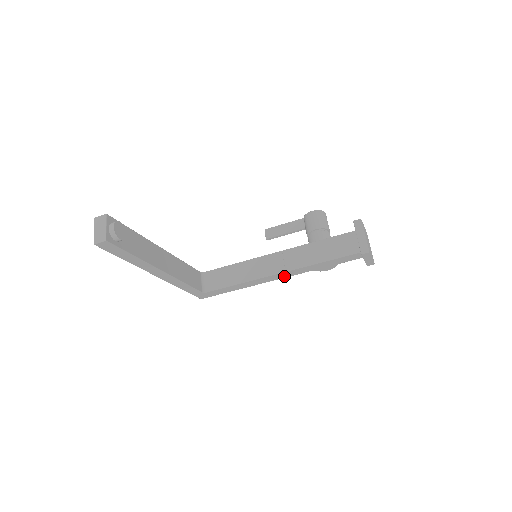
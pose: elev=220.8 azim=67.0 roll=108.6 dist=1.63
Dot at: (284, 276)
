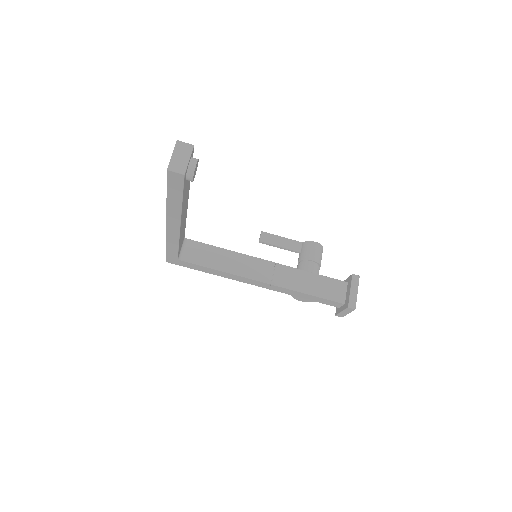
Dot at: (263, 286)
